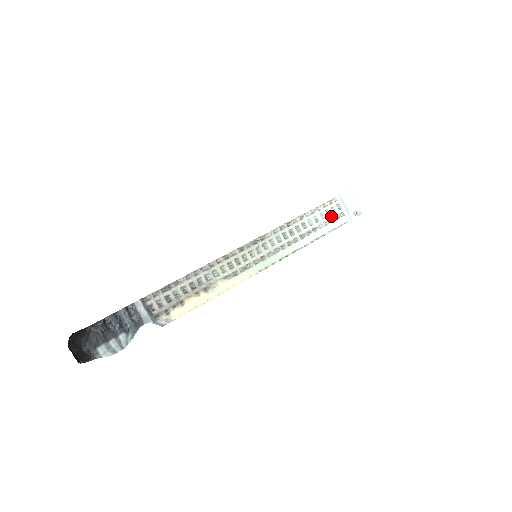
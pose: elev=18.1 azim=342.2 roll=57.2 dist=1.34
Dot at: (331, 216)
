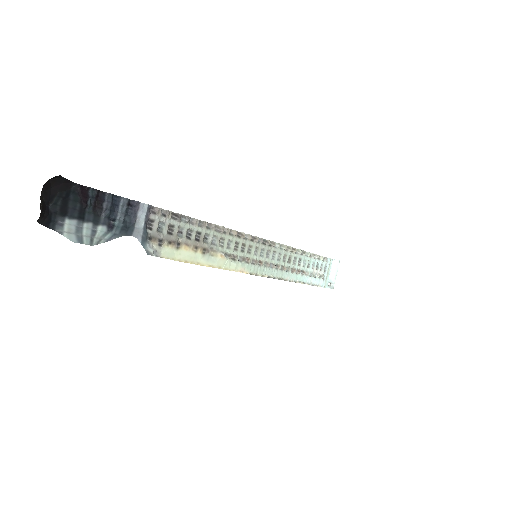
Dot at: (317, 271)
